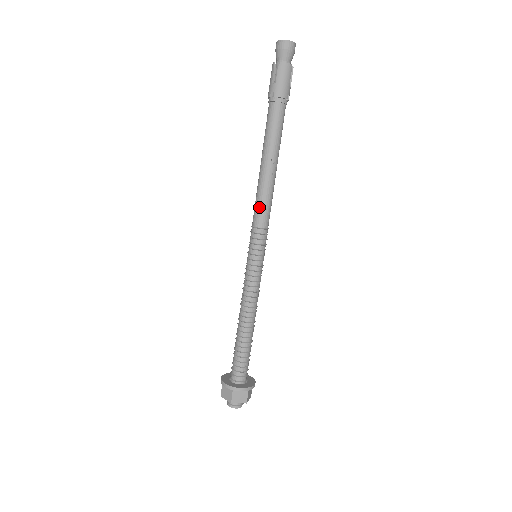
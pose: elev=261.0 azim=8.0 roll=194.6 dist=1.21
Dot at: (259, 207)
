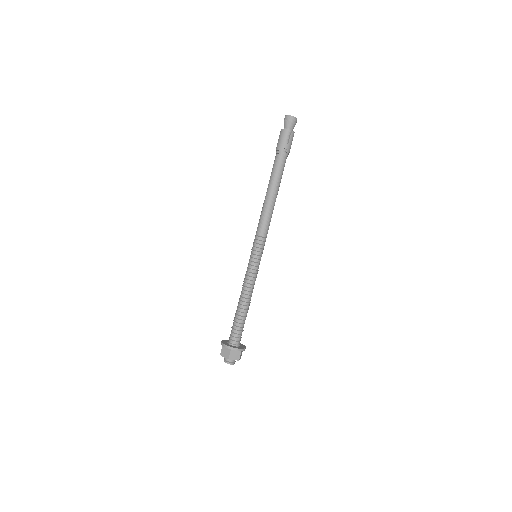
Dot at: (259, 221)
